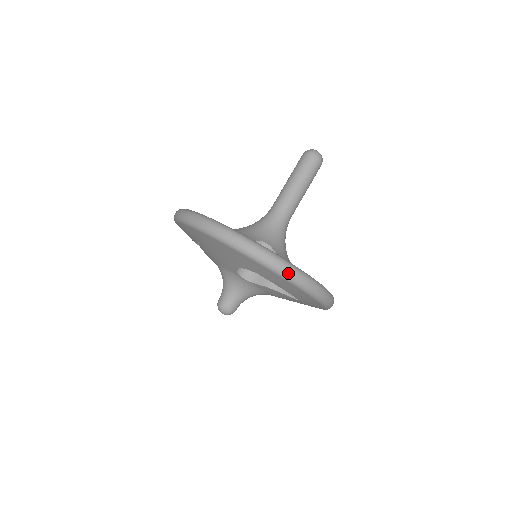
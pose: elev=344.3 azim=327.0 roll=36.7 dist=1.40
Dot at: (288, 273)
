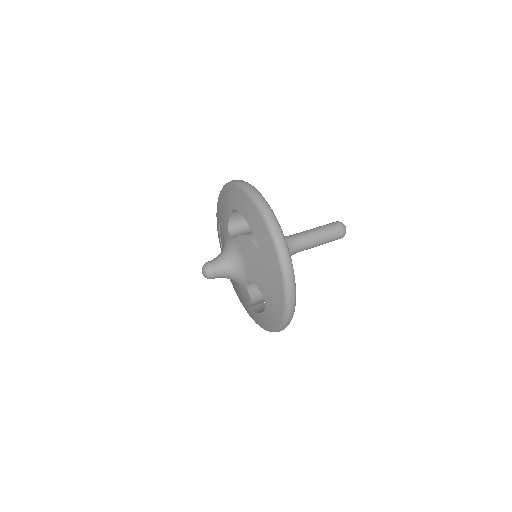
Dot at: (251, 190)
